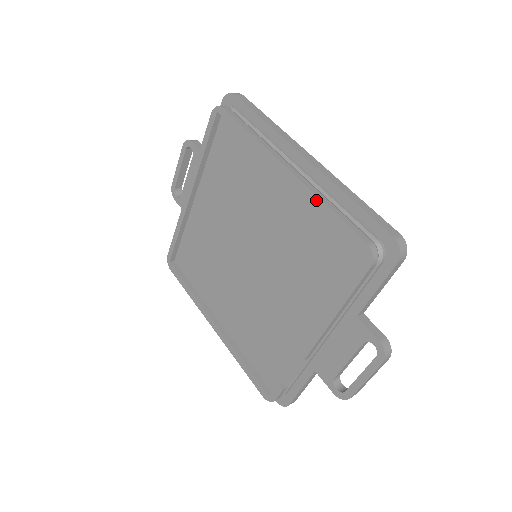
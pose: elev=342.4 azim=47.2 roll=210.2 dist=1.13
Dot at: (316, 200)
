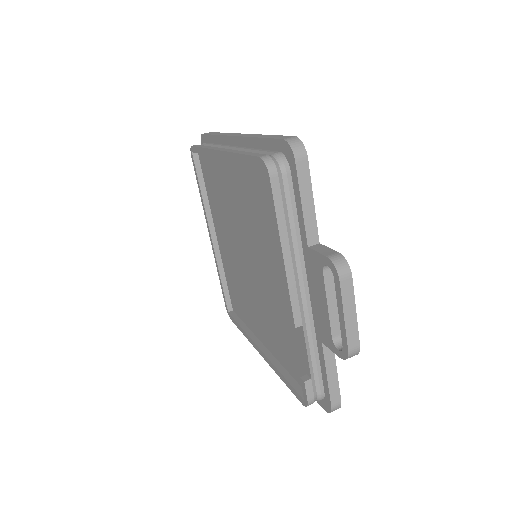
Dot at: (233, 157)
